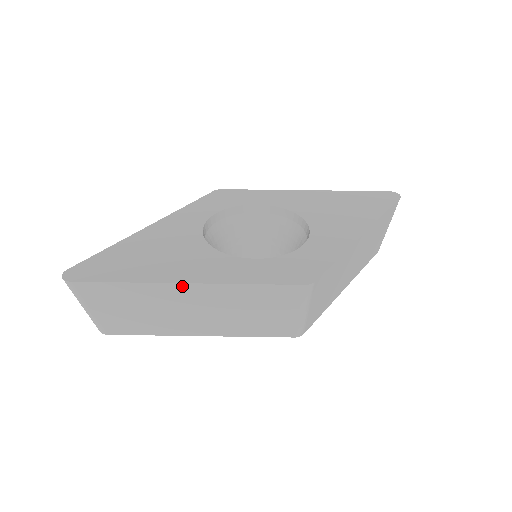
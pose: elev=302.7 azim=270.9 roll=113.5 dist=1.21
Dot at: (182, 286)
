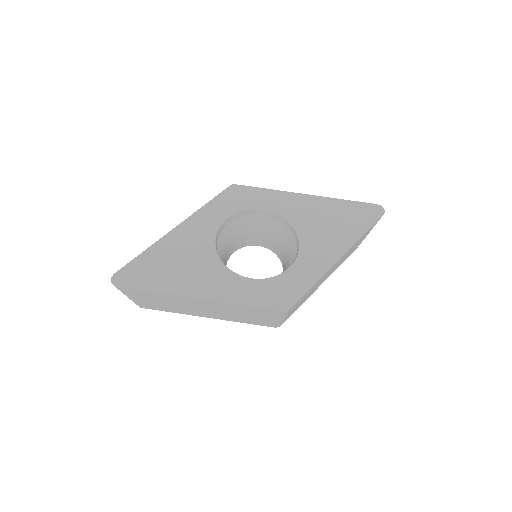
Dot at: (196, 299)
